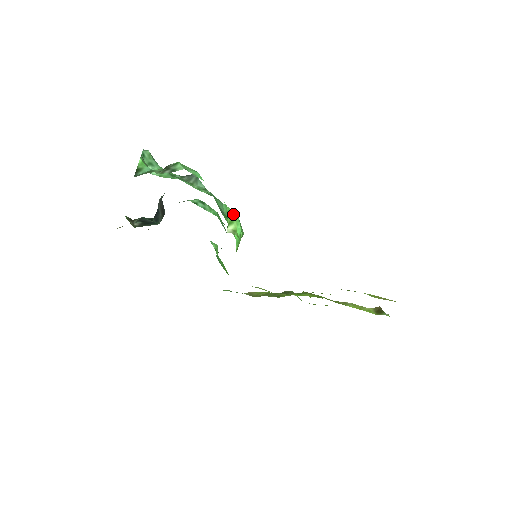
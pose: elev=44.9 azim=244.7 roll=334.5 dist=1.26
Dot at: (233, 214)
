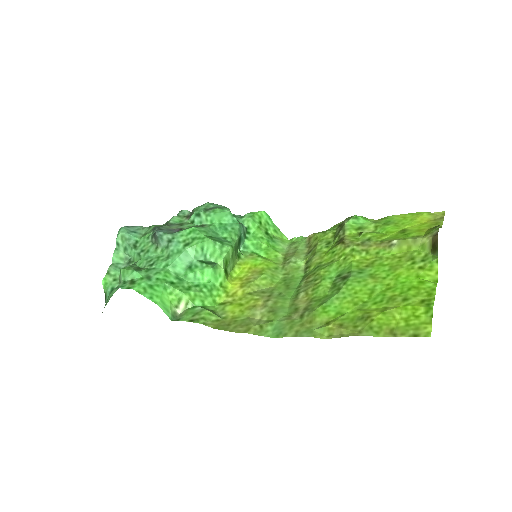
Dot at: (206, 244)
